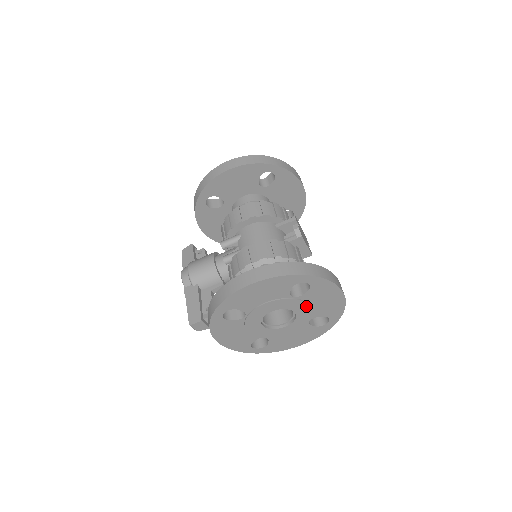
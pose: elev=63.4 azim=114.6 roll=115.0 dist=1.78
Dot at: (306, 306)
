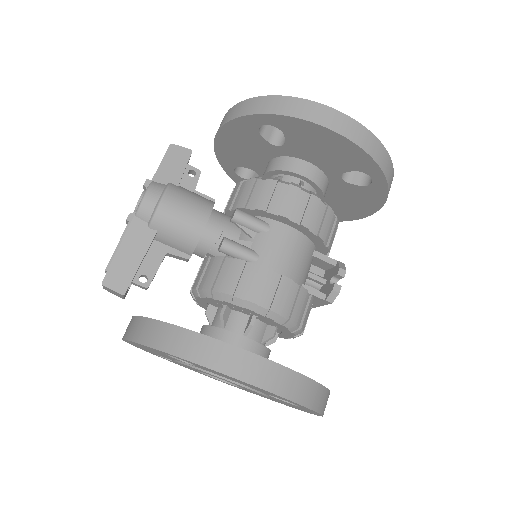
Dot at: occluded
